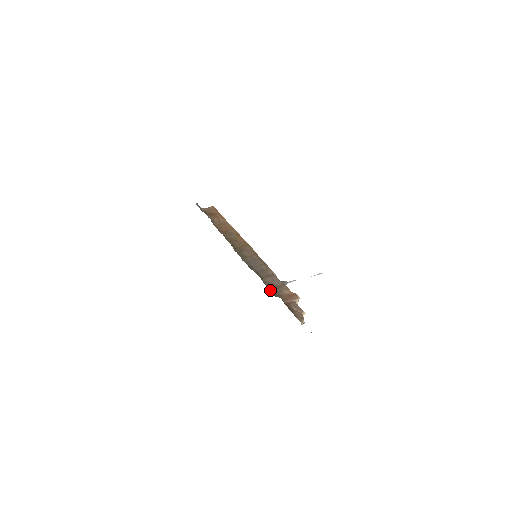
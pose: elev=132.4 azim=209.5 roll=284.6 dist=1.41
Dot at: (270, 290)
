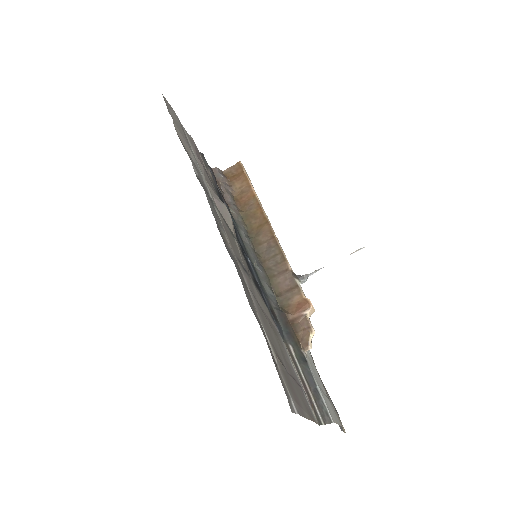
Dot at: (277, 299)
